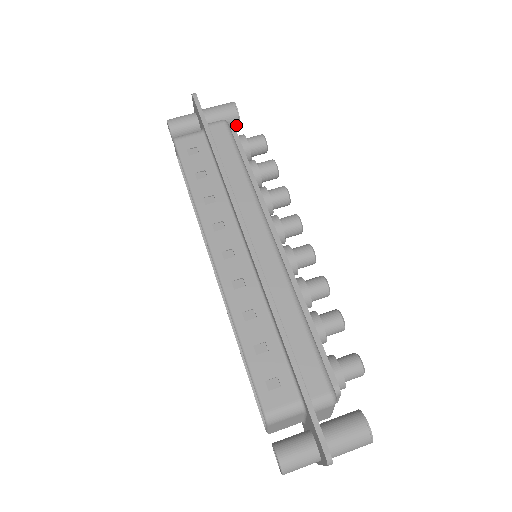
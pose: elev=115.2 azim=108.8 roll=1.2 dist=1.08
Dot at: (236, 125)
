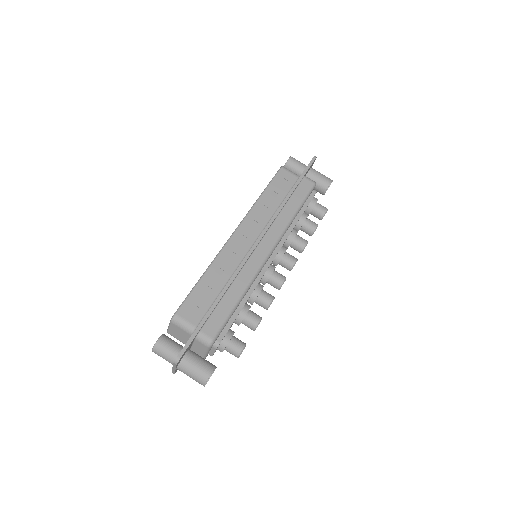
Dot at: (322, 193)
